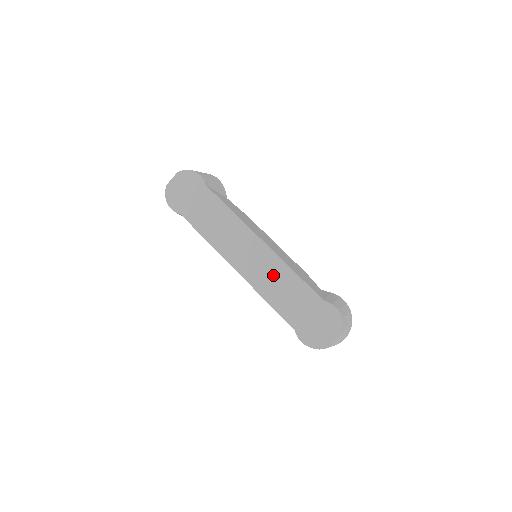
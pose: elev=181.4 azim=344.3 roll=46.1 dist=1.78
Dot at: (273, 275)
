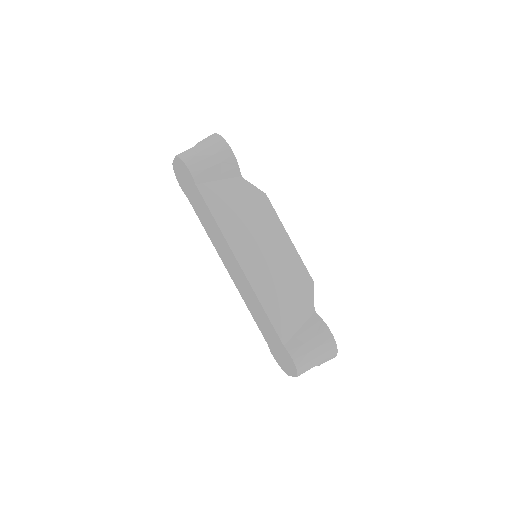
Dot at: (250, 297)
